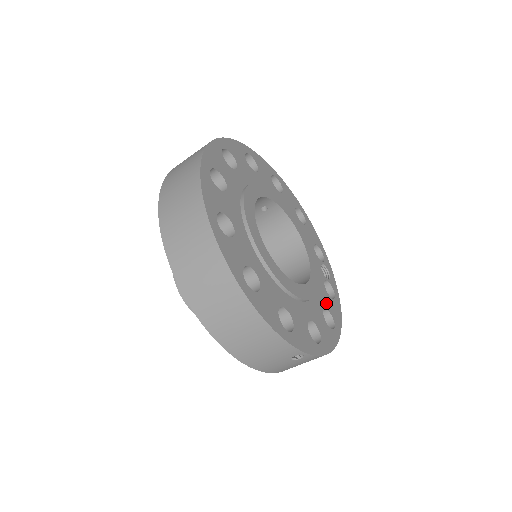
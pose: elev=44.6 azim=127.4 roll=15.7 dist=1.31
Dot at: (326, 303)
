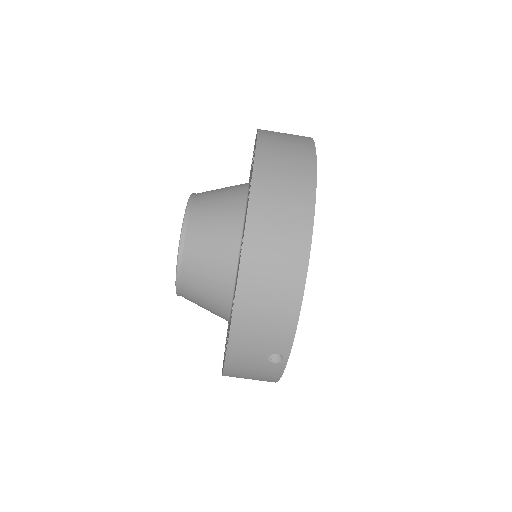
Dot at: occluded
